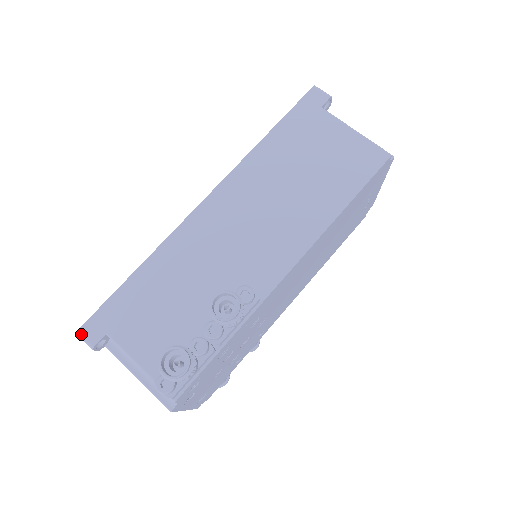
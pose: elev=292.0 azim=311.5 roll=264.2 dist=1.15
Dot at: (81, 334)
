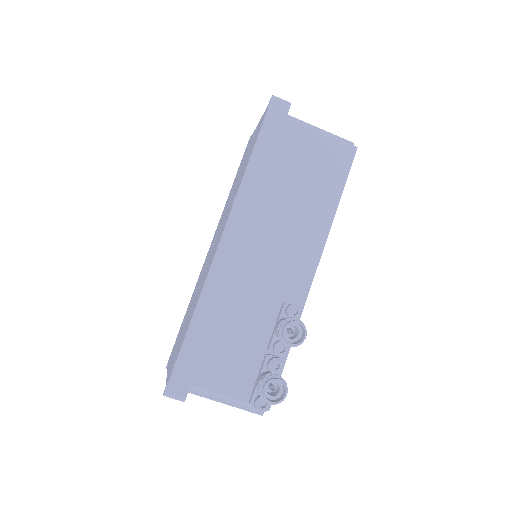
Dot at: (169, 395)
